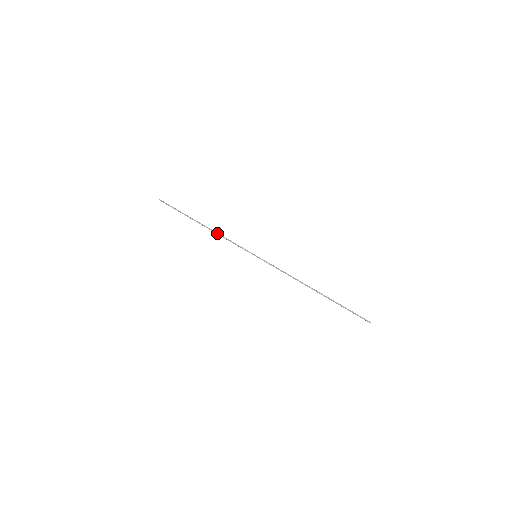
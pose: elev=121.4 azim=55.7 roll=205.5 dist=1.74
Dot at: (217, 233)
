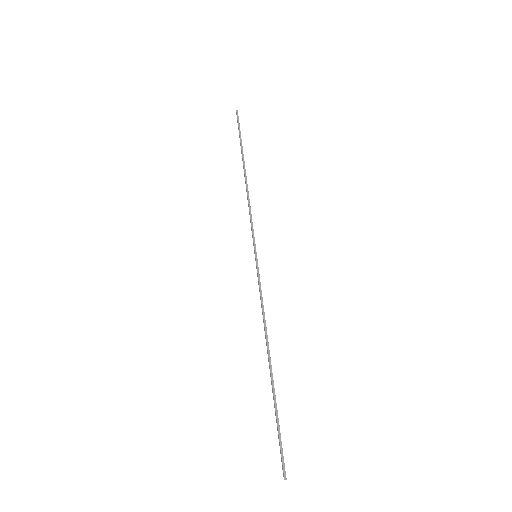
Dot at: (248, 193)
